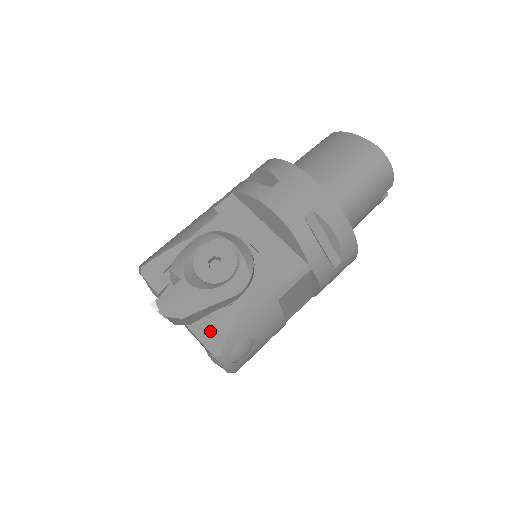
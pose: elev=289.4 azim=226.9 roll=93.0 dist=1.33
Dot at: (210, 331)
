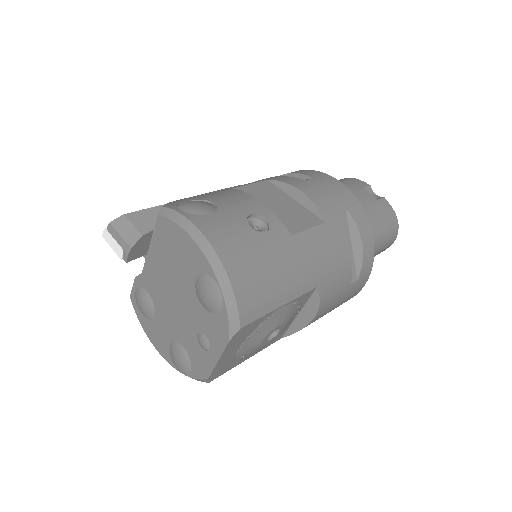
Dot at: occluded
